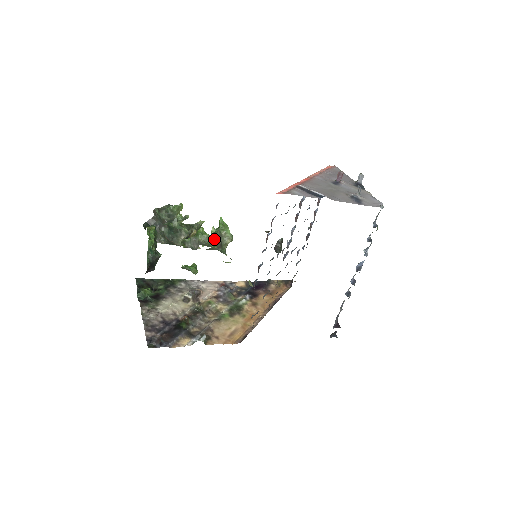
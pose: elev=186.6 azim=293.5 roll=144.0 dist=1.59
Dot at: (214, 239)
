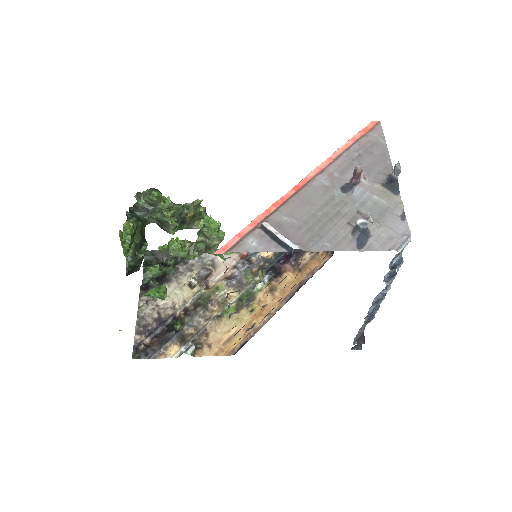
Dot at: (196, 244)
